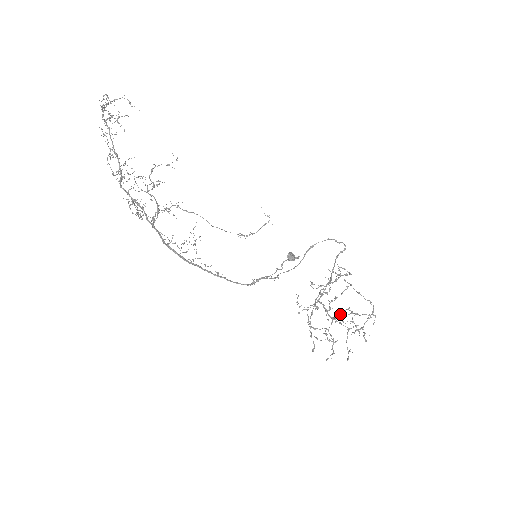
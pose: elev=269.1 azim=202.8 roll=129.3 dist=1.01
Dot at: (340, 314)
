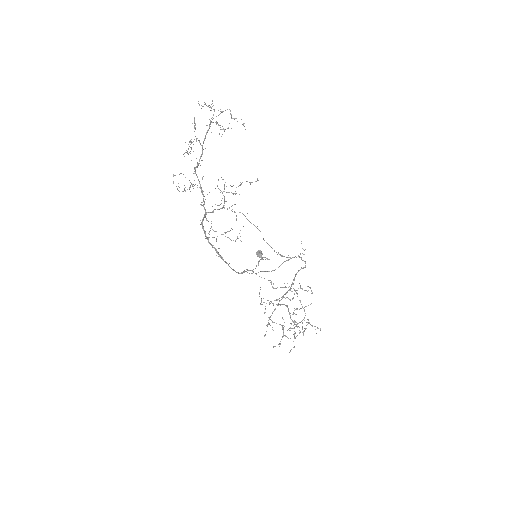
Dot at: (302, 322)
